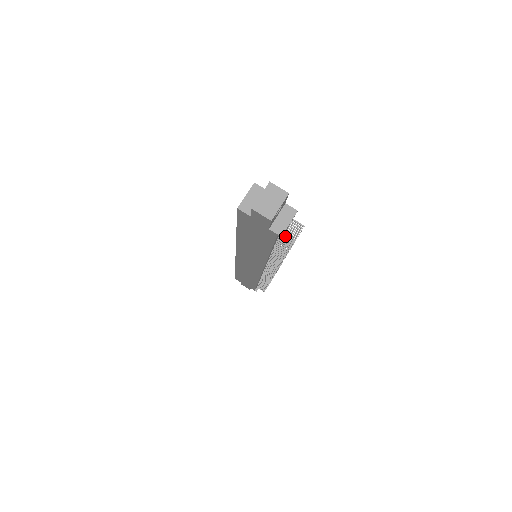
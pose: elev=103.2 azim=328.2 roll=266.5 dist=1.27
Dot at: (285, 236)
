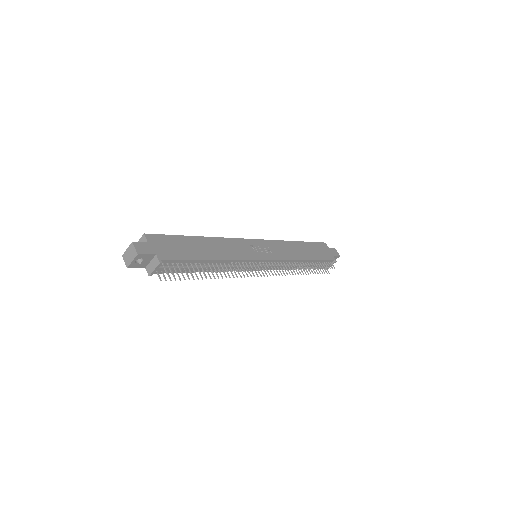
Dot at: (163, 274)
